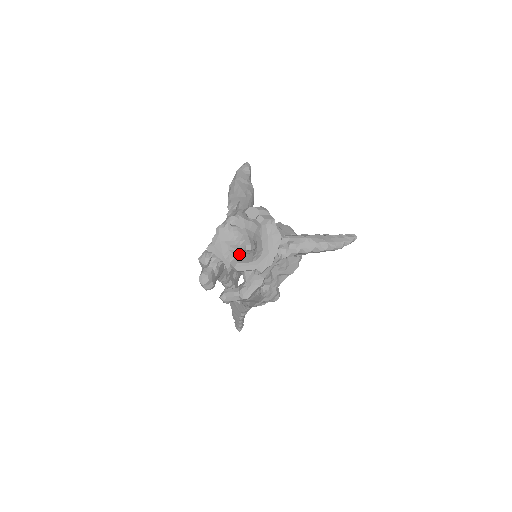
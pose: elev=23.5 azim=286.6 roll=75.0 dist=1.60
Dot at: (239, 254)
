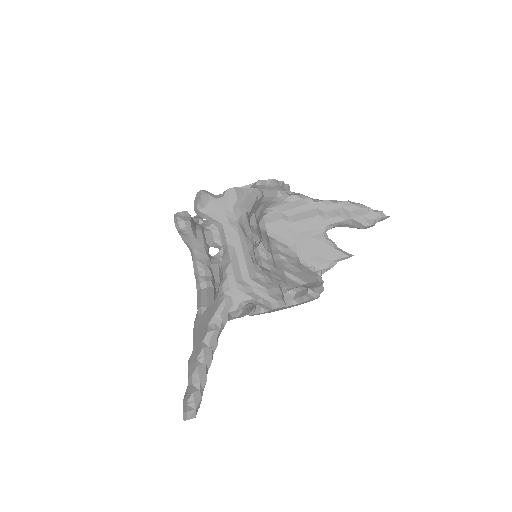
Dot at: occluded
